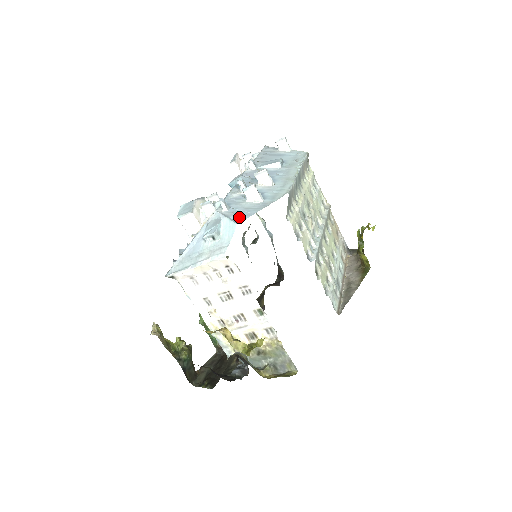
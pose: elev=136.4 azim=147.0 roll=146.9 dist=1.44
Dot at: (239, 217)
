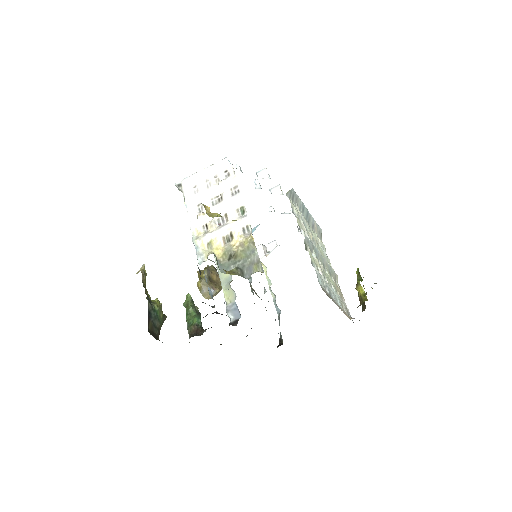
Dot at: occluded
